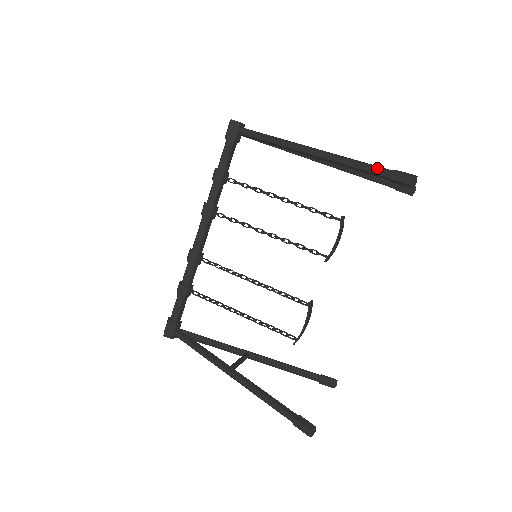
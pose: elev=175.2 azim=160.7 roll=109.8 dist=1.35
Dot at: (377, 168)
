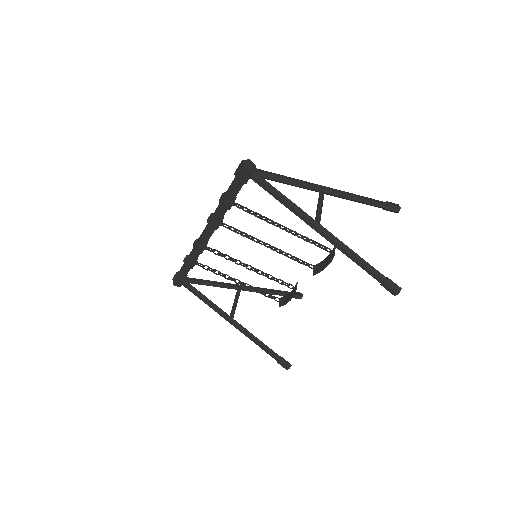
Dot at: (374, 273)
